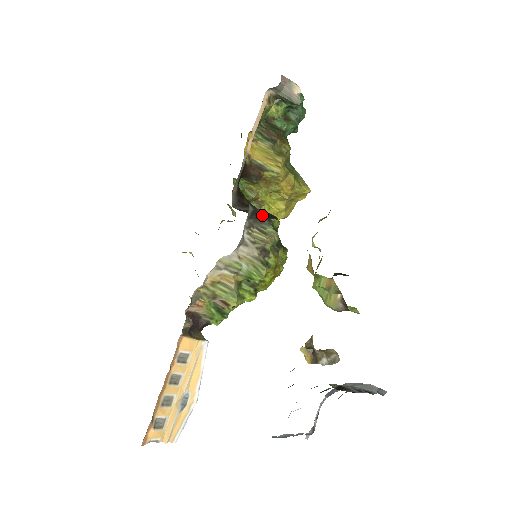
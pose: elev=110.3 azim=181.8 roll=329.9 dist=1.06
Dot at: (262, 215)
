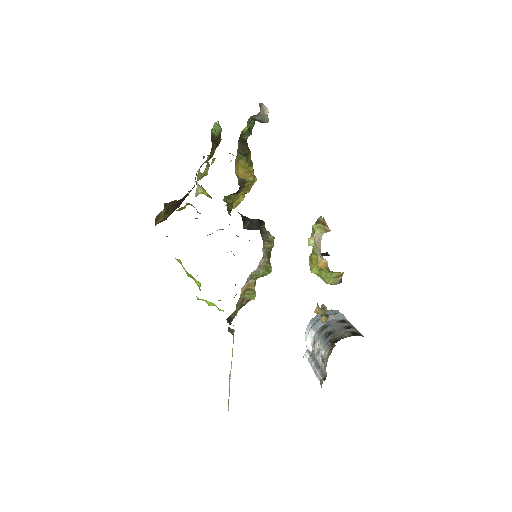
Dot at: (260, 226)
